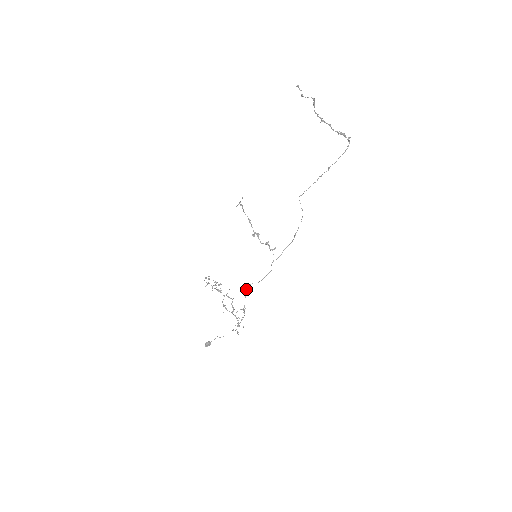
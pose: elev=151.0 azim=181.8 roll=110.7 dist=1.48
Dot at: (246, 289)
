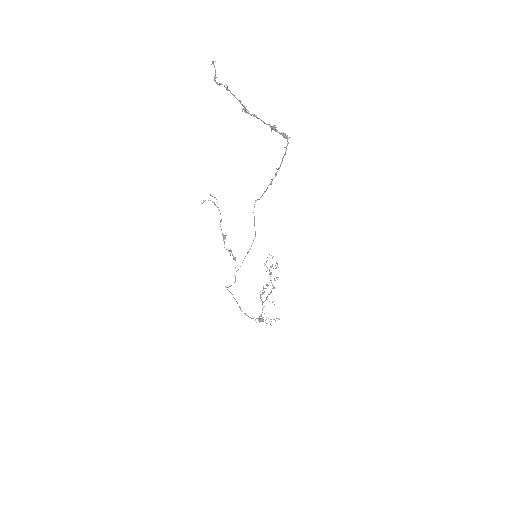
Dot at: (227, 289)
